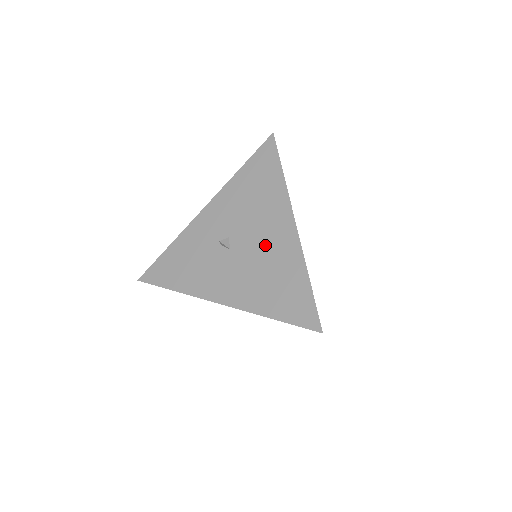
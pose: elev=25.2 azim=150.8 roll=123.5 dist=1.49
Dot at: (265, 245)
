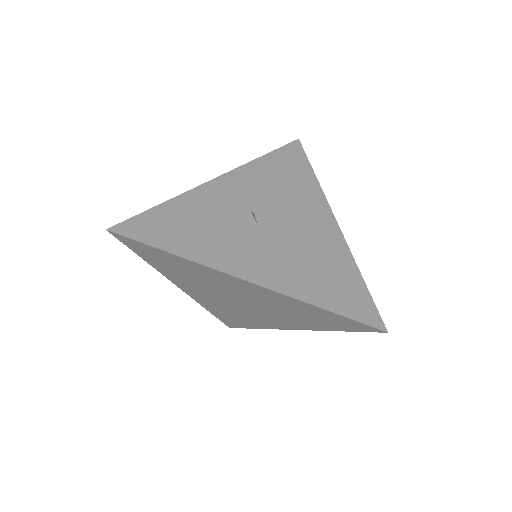
Dot at: (303, 231)
